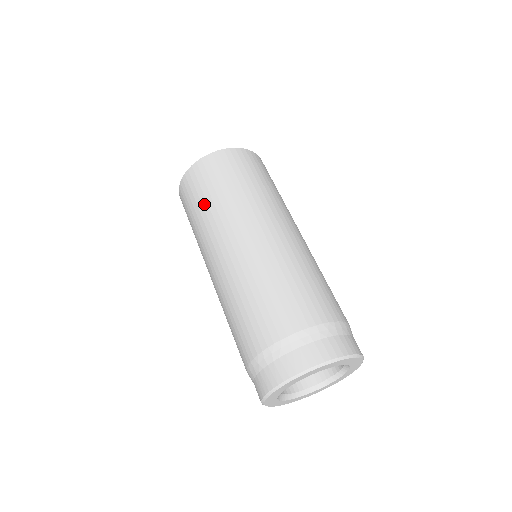
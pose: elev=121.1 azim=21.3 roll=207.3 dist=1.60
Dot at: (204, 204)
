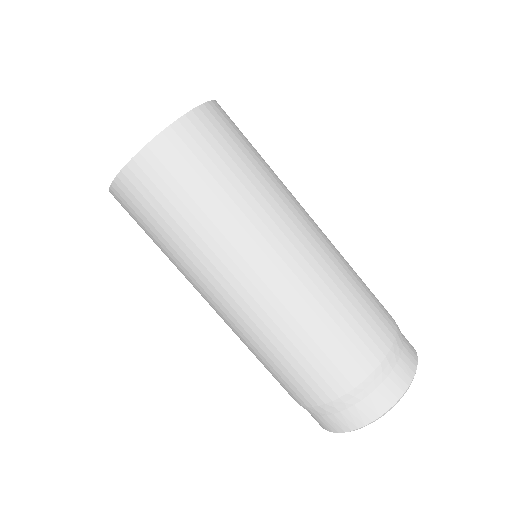
Dot at: (211, 199)
